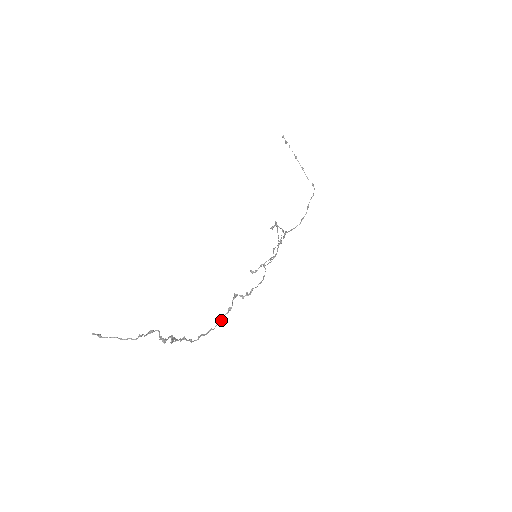
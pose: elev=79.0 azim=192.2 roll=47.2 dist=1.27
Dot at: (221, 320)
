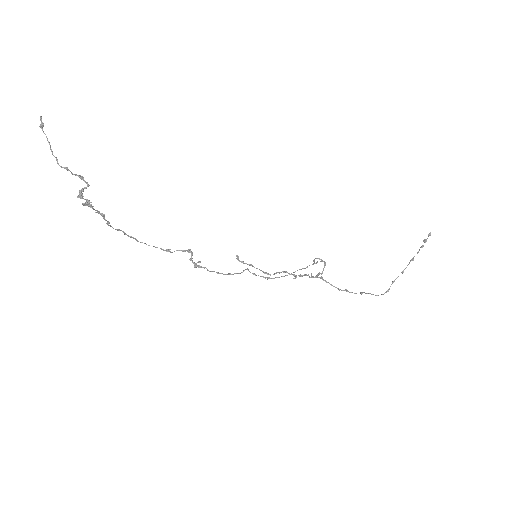
Dot at: occluded
